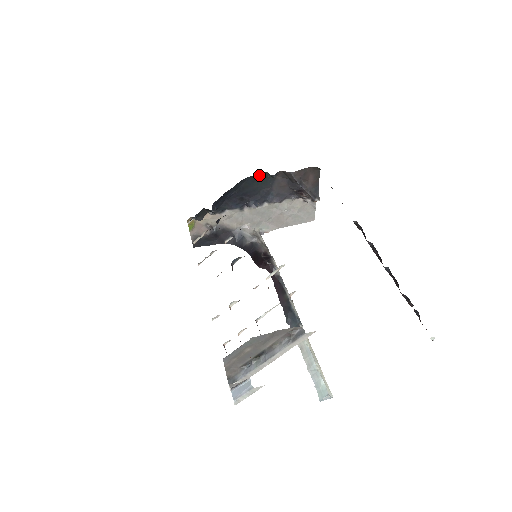
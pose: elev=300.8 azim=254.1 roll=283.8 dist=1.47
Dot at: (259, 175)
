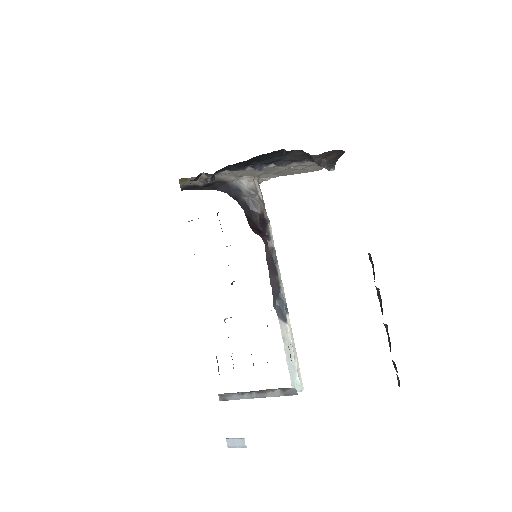
Dot at: (274, 151)
